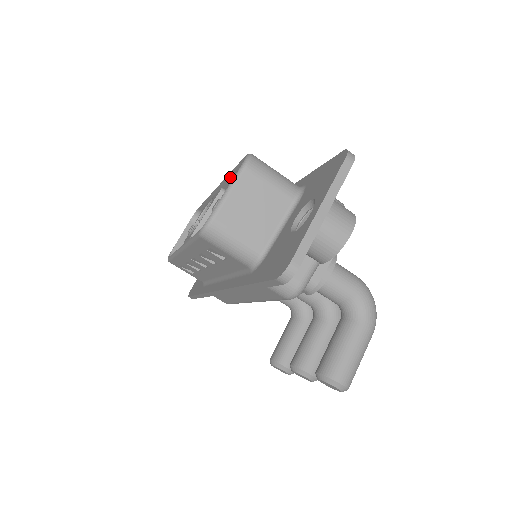
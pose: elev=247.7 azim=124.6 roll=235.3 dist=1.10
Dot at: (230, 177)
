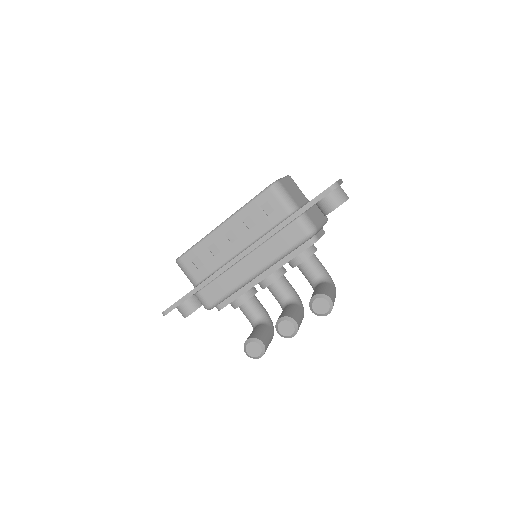
Dot at: occluded
